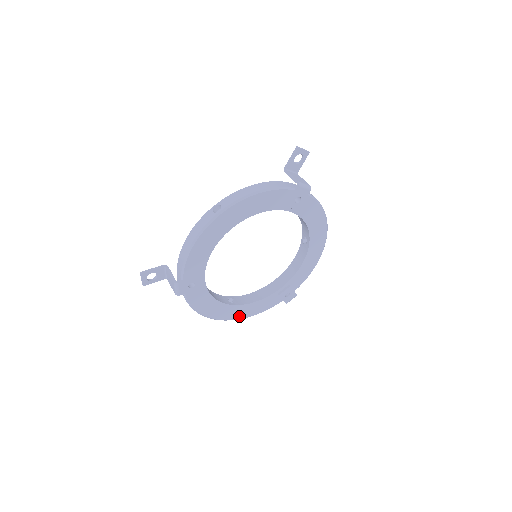
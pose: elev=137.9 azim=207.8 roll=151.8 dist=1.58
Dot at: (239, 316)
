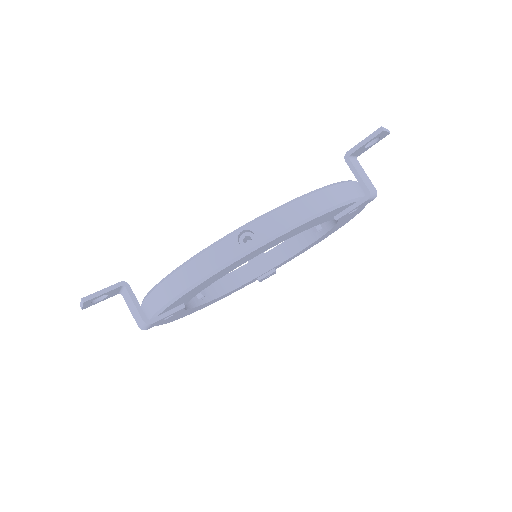
Dot at: (204, 307)
